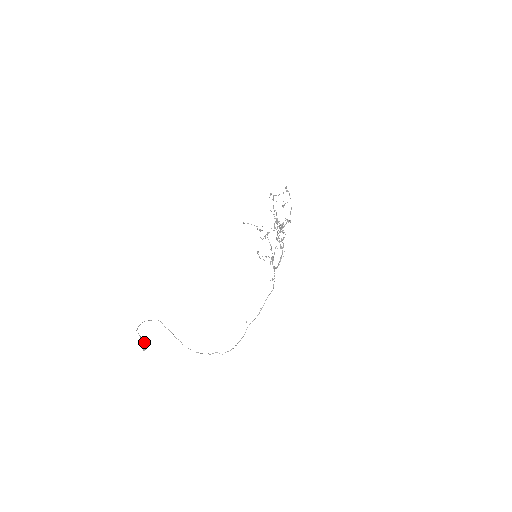
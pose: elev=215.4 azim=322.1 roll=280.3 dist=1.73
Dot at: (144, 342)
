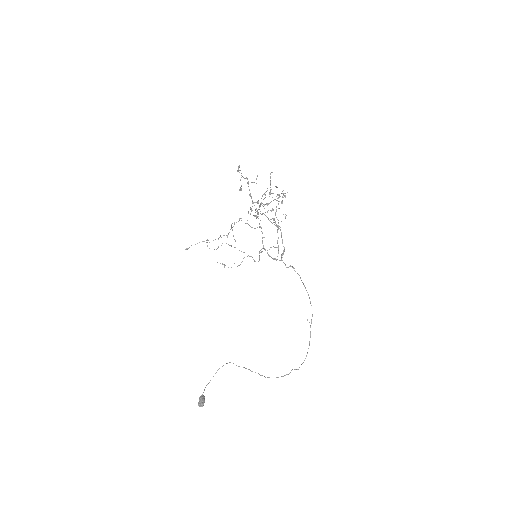
Dot at: (199, 399)
